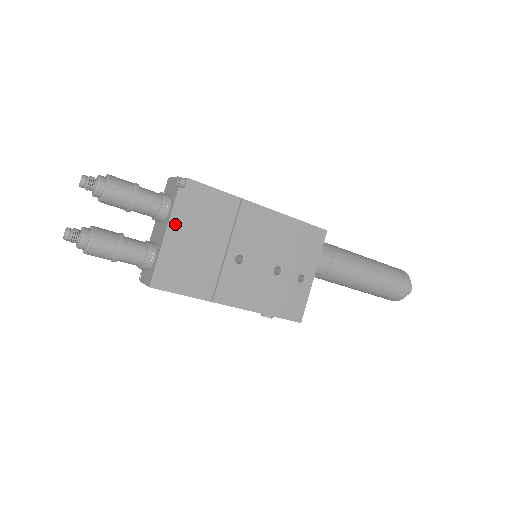
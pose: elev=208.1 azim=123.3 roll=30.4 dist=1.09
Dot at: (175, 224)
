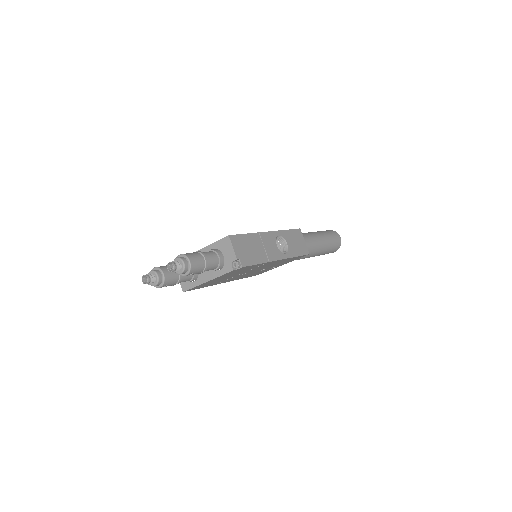
Dot at: occluded
